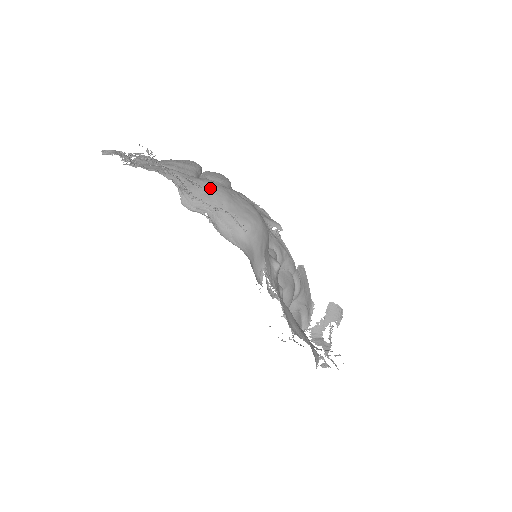
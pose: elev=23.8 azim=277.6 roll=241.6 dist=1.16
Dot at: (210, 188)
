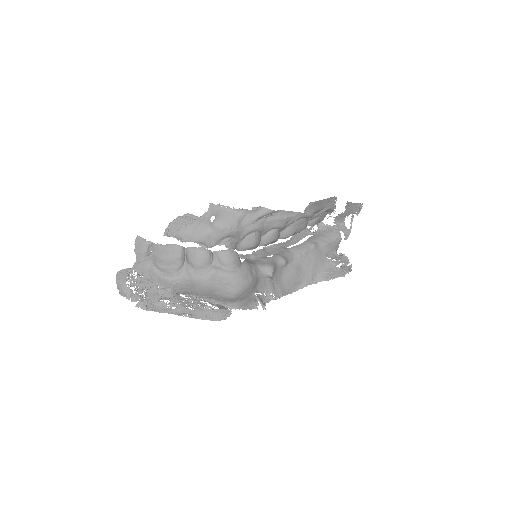
Dot at: (195, 285)
